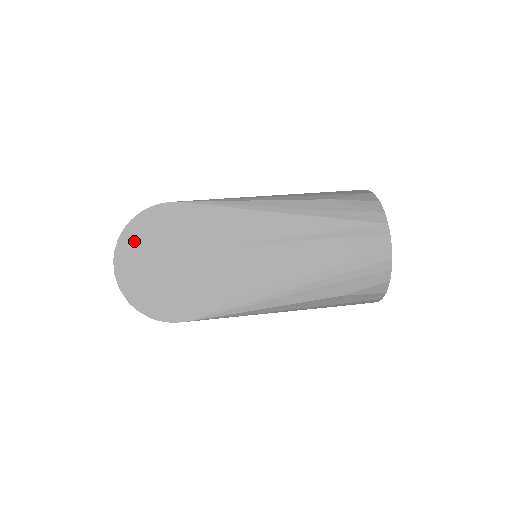
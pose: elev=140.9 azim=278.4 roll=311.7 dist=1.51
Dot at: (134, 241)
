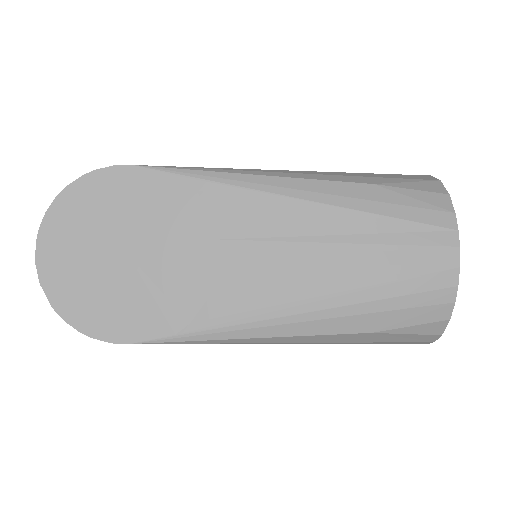
Dot at: (68, 217)
